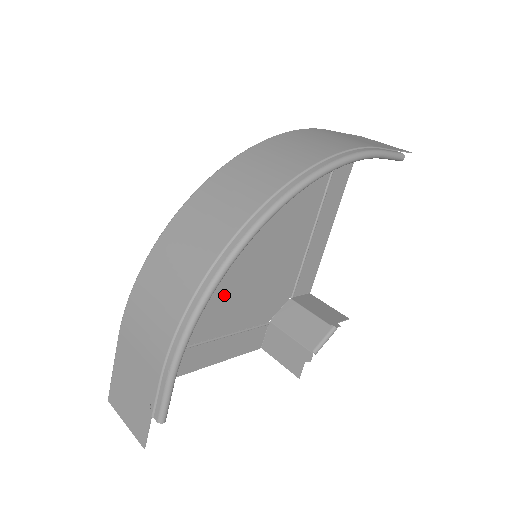
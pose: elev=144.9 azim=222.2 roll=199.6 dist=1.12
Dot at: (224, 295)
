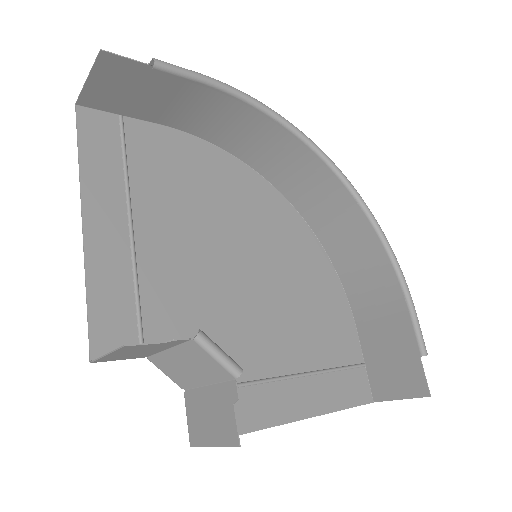
Dot at: (194, 245)
